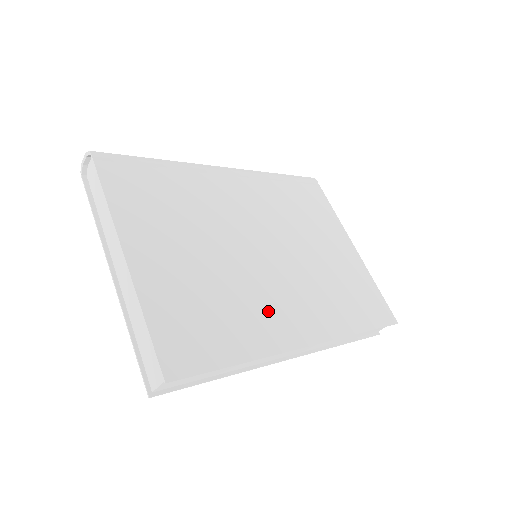
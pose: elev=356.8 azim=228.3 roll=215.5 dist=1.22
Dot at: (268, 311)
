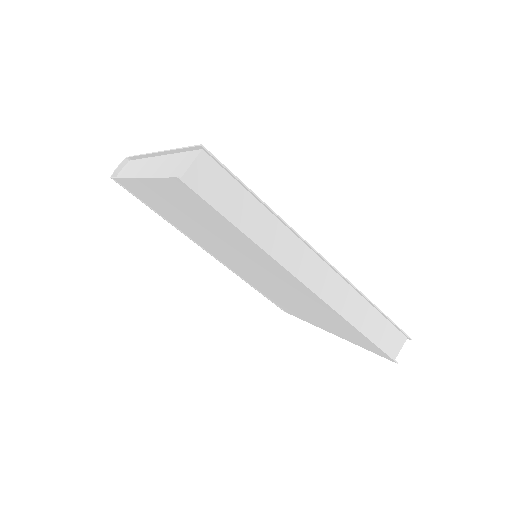
Dot at: occluded
